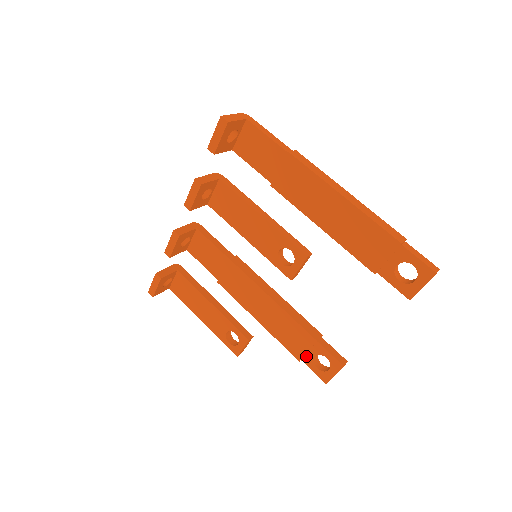
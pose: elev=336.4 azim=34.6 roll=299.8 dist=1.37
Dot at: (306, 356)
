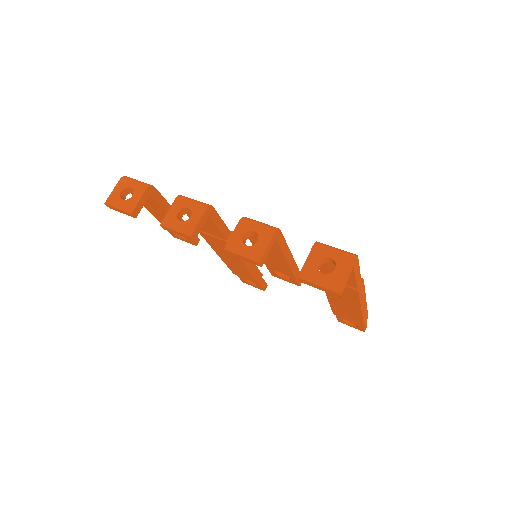
Dot at: (241, 276)
